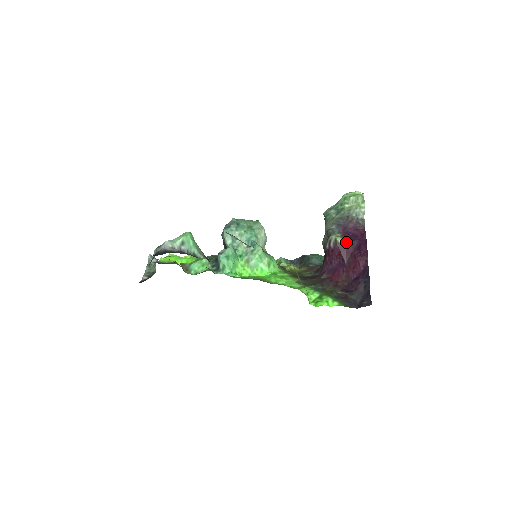
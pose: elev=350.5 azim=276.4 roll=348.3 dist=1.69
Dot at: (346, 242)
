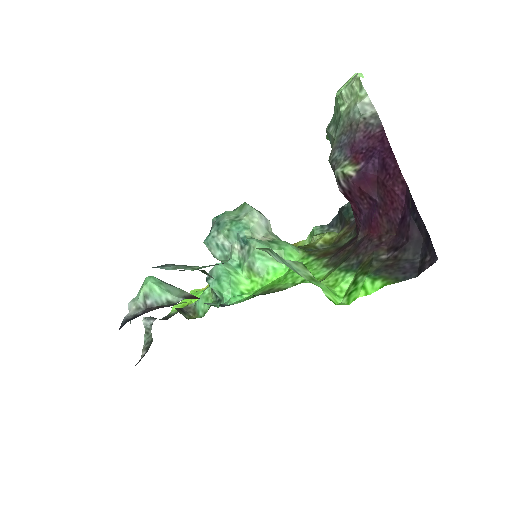
Dot at: (360, 168)
